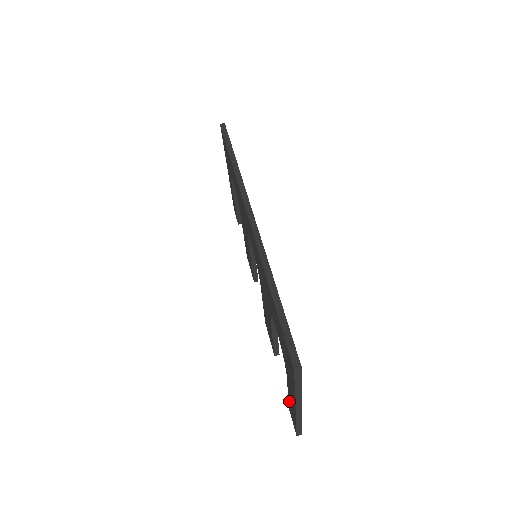
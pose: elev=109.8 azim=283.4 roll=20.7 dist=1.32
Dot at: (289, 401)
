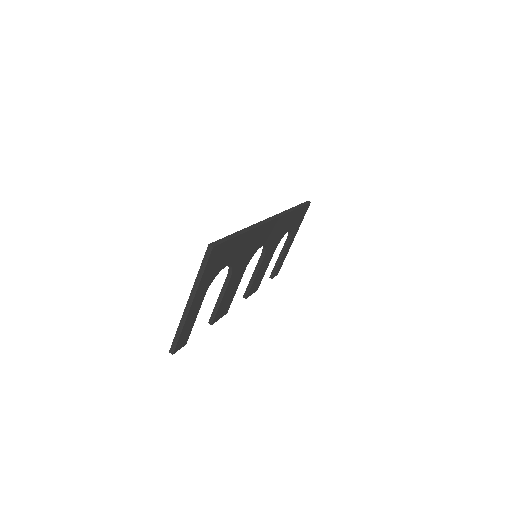
Dot at: occluded
